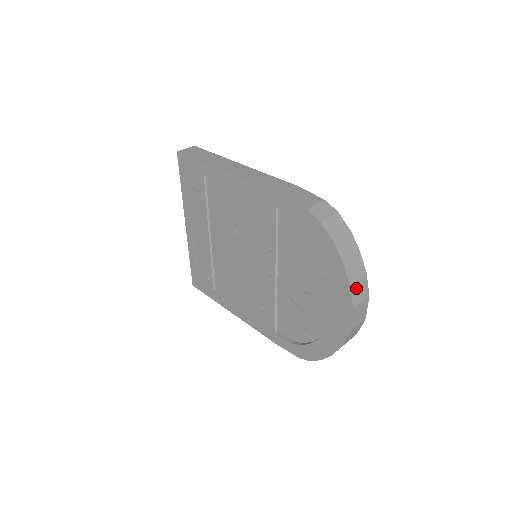
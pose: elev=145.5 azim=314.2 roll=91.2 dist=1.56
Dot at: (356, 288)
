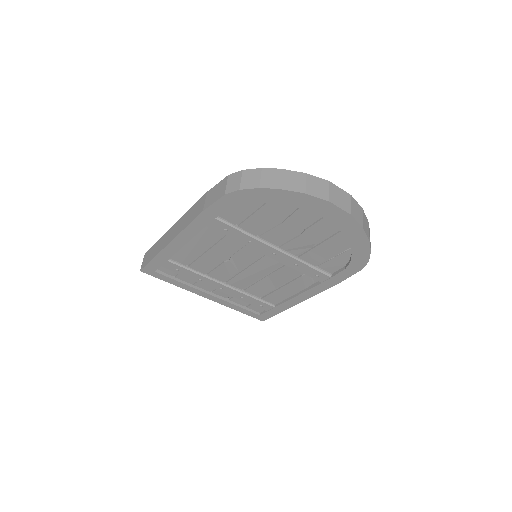
Dot at: (313, 190)
